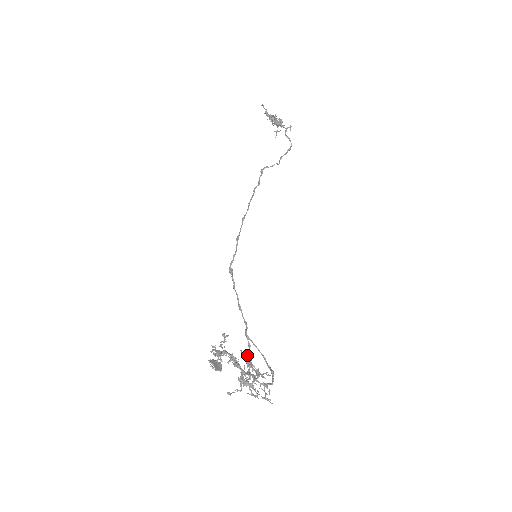
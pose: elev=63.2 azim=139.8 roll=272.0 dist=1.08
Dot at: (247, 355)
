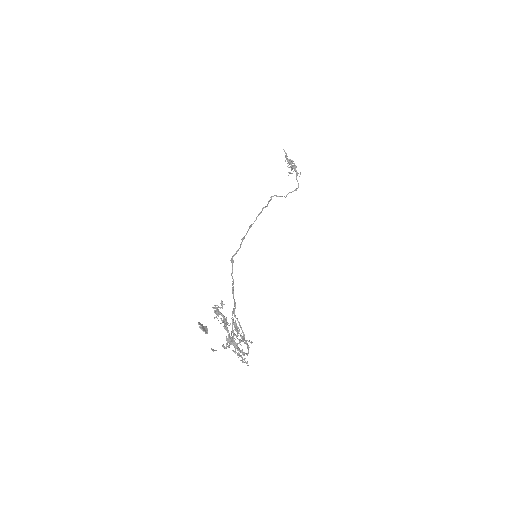
Dot at: (236, 323)
